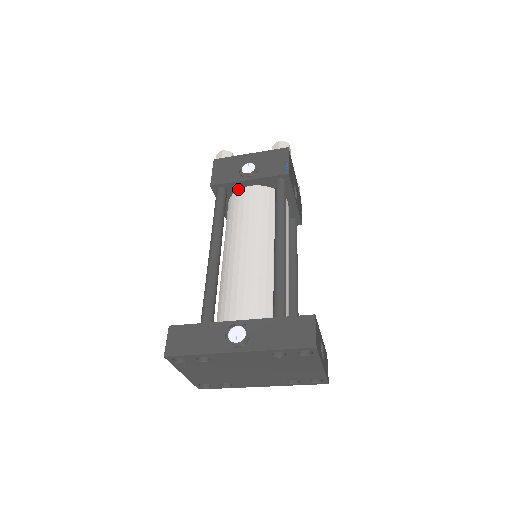
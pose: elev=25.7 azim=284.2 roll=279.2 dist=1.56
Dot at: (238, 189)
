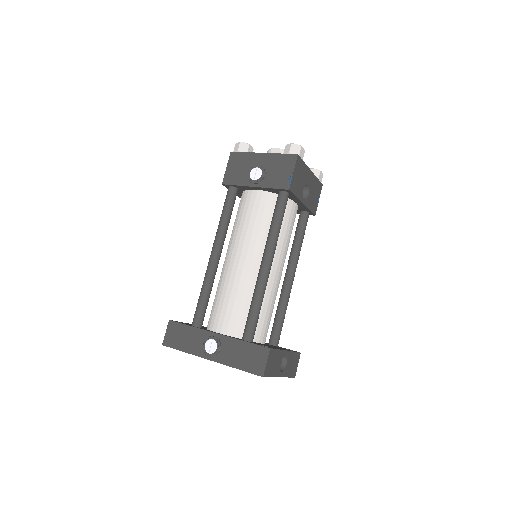
Dot at: (247, 189)
